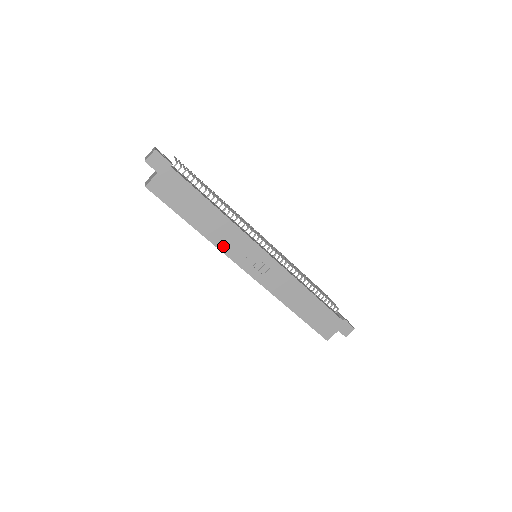
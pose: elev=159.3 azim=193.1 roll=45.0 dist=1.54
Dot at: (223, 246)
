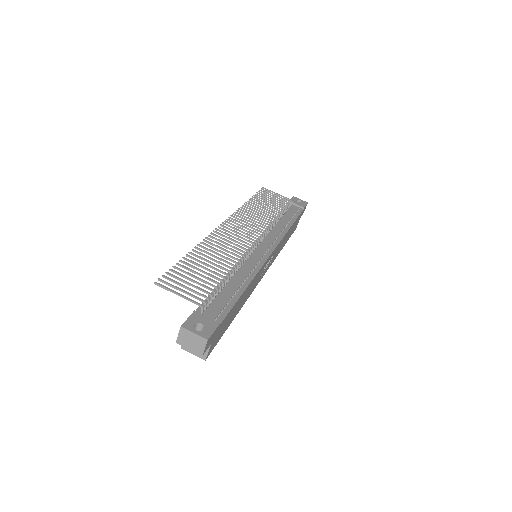
Dot at: (251, 292)
